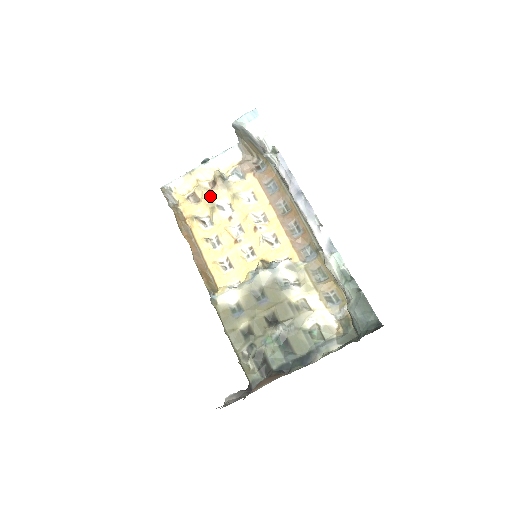
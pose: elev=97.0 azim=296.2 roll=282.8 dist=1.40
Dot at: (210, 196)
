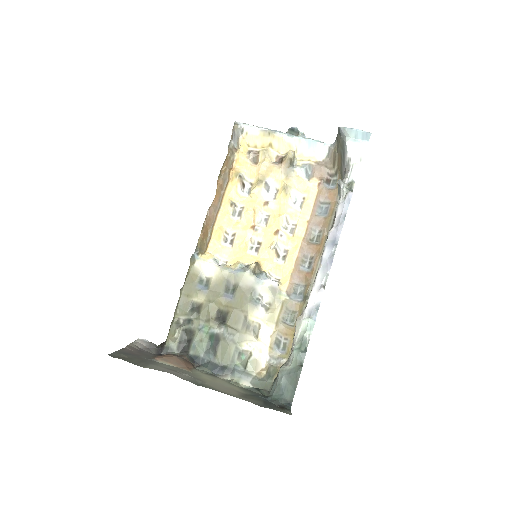
Dot at: (268, 168)
